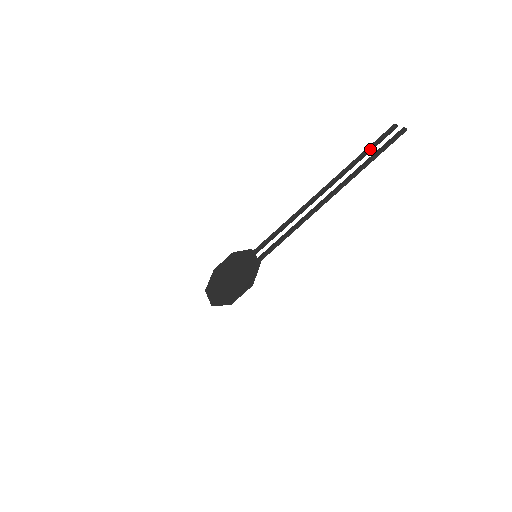
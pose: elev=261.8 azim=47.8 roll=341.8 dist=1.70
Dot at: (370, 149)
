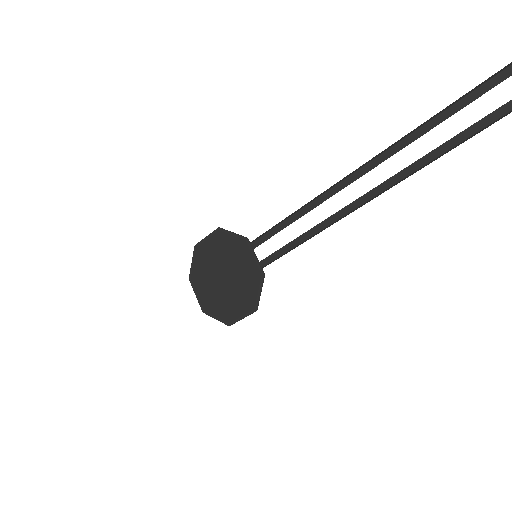
Dot at: (471, 95)
